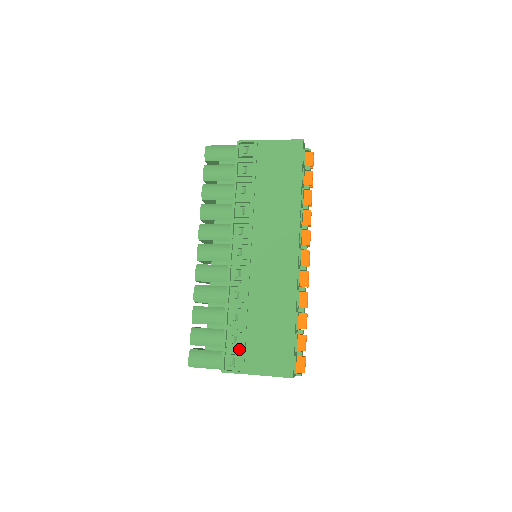
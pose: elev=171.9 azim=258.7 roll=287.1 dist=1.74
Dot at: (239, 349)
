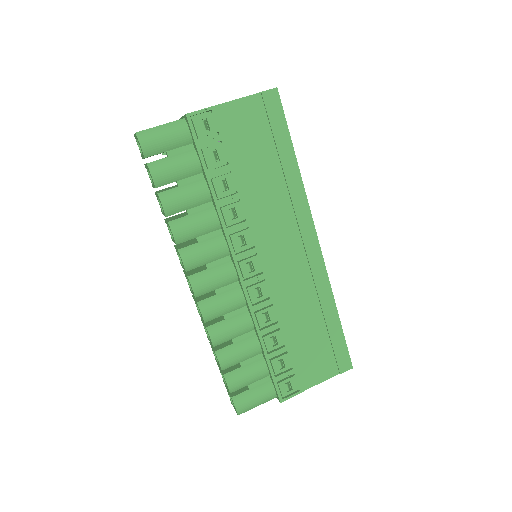
Dot at: (291, 371)
